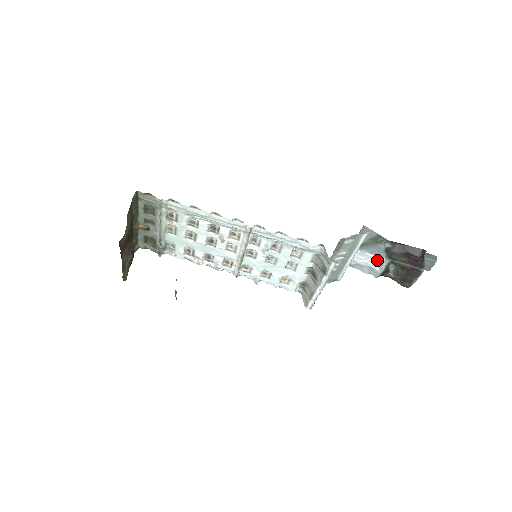
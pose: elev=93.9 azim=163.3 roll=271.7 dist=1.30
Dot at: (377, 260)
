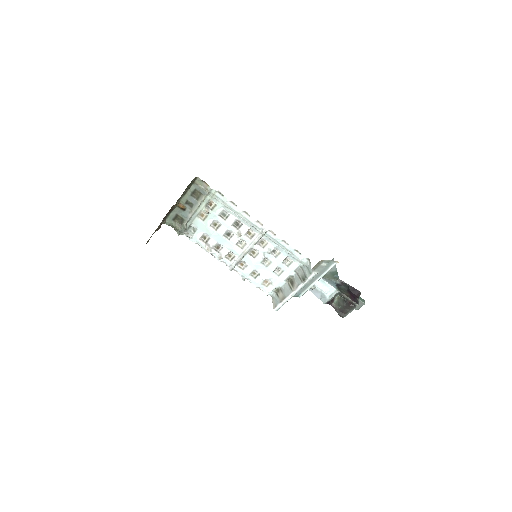
Dot at: (330, 289)
